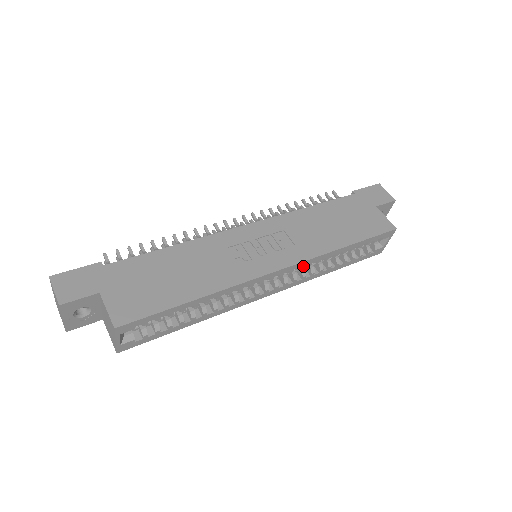
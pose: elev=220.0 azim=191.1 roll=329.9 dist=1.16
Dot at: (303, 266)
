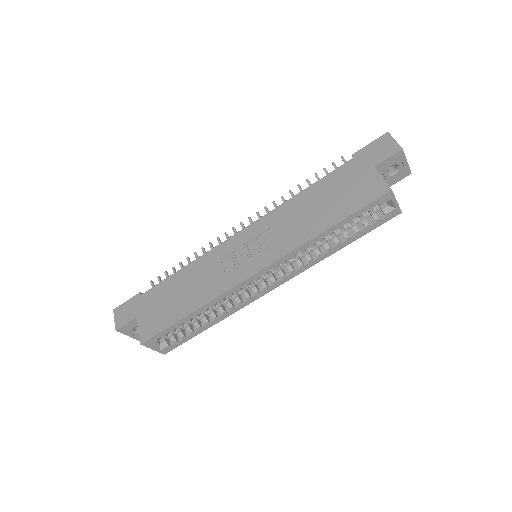
Dot at: (299, 255)
